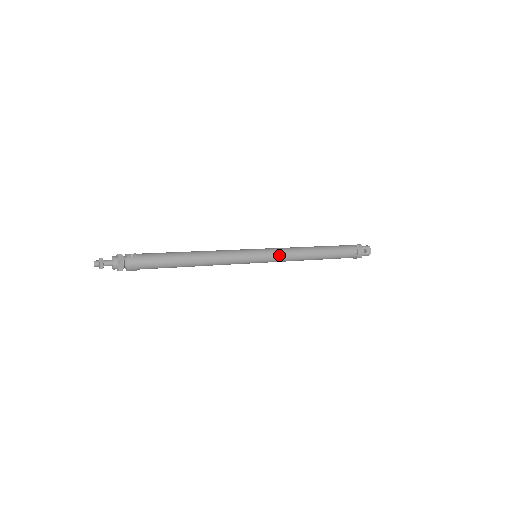
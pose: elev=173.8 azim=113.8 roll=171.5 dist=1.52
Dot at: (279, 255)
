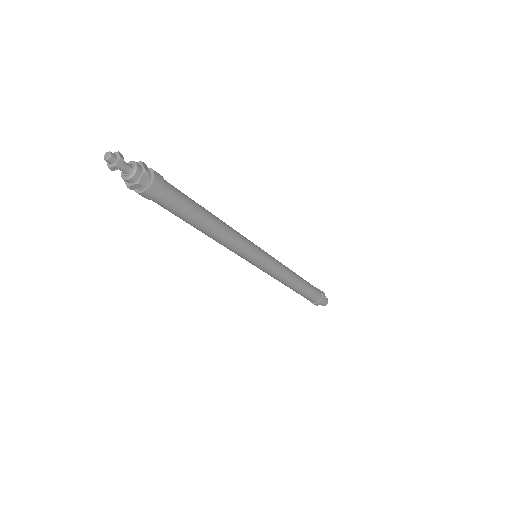
Dot at: (274, 258)
